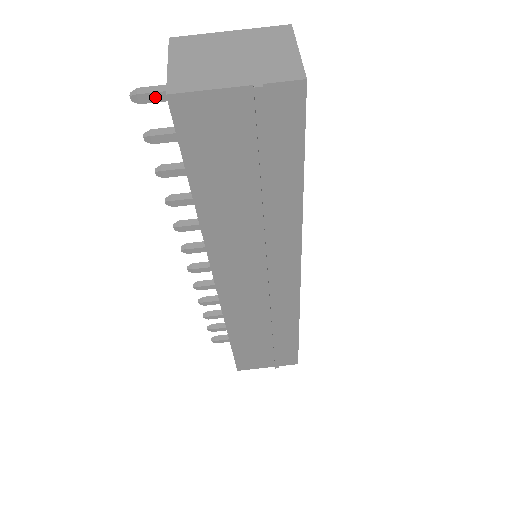
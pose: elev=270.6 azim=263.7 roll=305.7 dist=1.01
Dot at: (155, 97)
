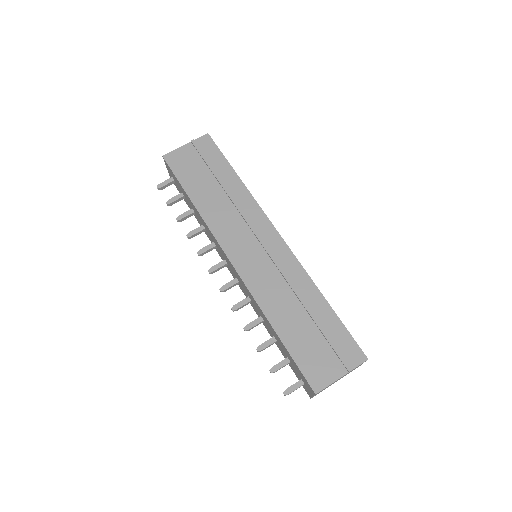
Dot at: (166, 183)
